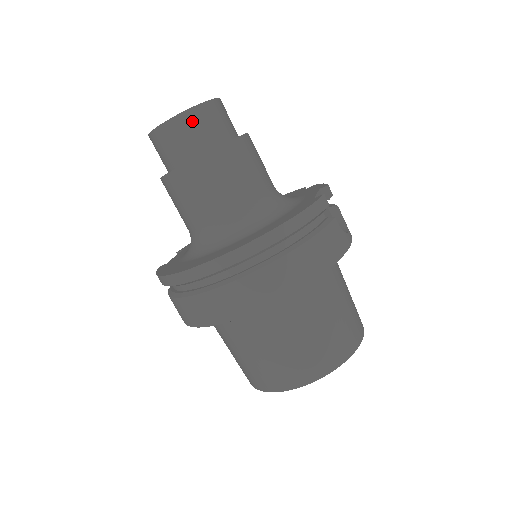
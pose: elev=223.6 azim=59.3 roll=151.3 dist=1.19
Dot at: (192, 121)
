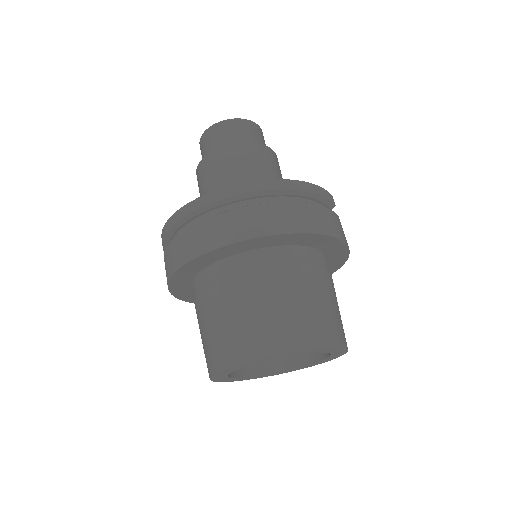
Dot at: (241, 126)
